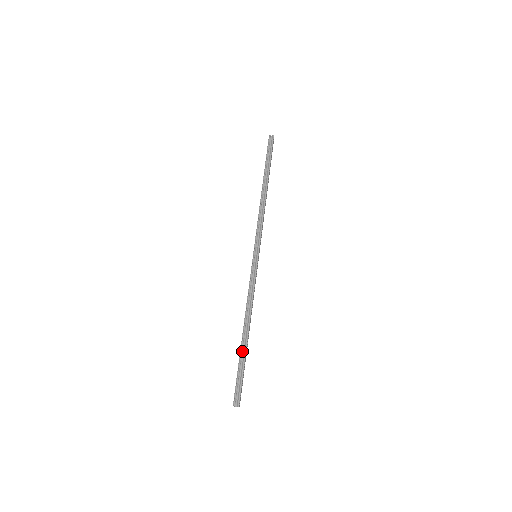
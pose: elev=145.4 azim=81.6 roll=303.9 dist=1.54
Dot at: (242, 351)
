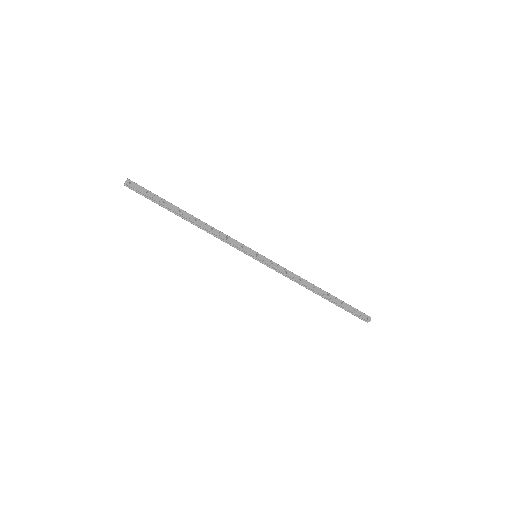
Dot at: (173, 207)
